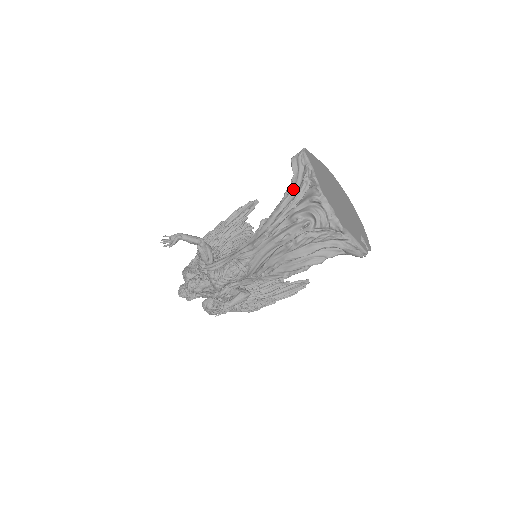
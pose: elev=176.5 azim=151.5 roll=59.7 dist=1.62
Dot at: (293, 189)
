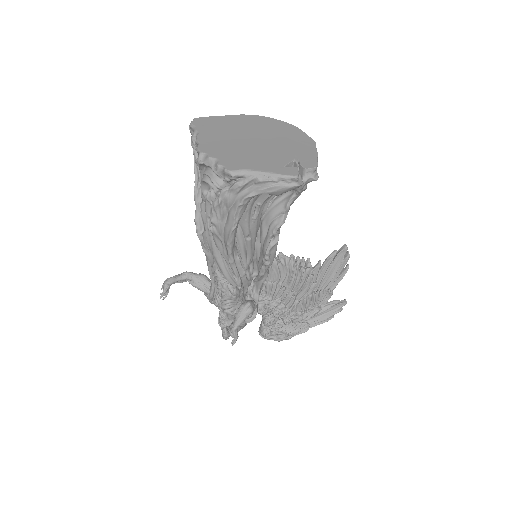
Dot at: occluded
